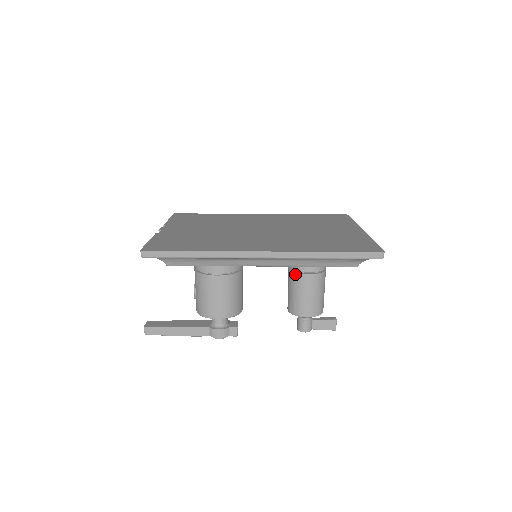
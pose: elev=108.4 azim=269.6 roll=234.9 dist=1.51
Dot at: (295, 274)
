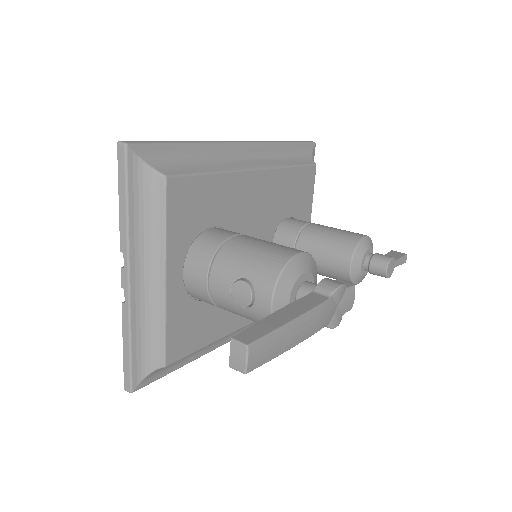
Dot at: (303, 233)
